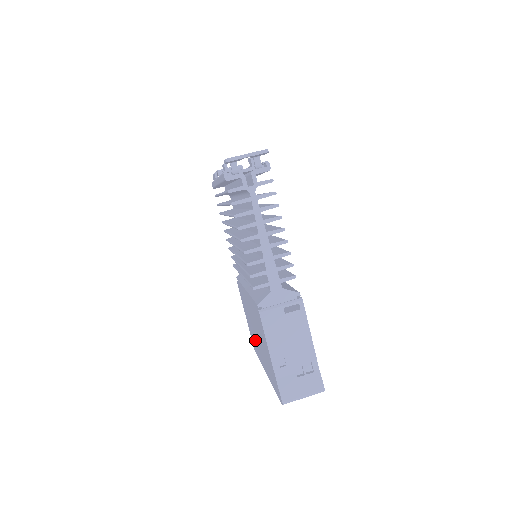
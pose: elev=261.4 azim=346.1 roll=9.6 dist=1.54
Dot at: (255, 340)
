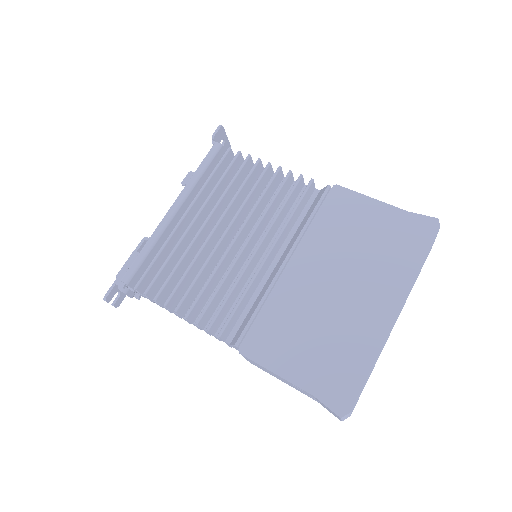
Dot at: (343, 330)
